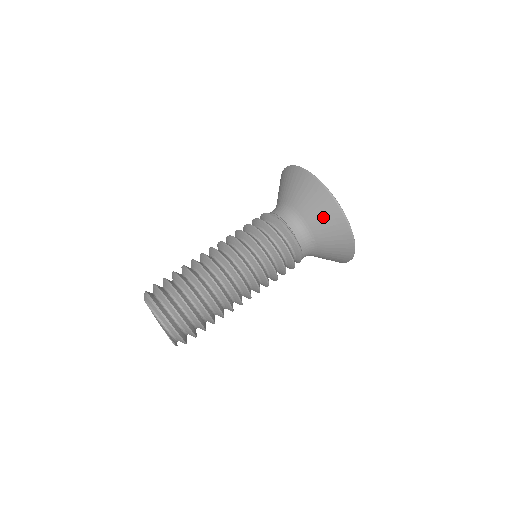
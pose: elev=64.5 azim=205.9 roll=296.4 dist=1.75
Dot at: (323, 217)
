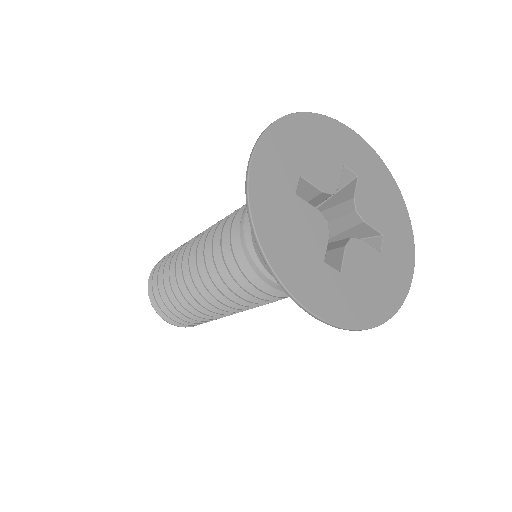
Dot at: occluded
